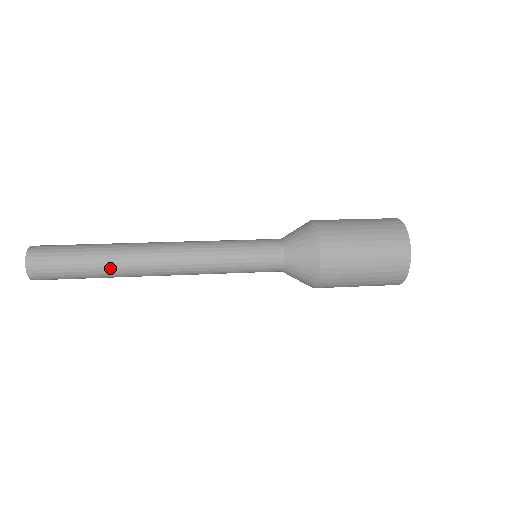
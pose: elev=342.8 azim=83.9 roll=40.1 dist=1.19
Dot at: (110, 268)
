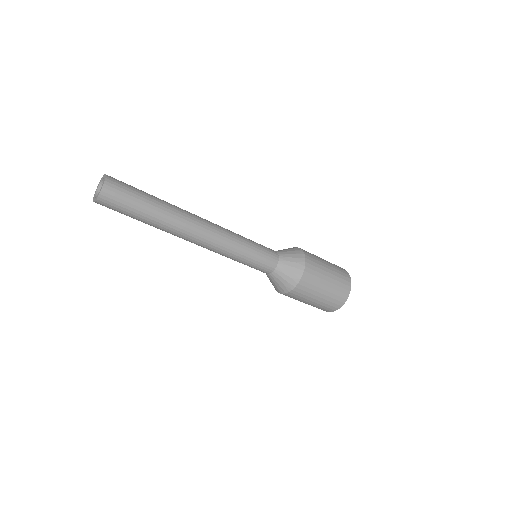
Dot at: (167, 210)
